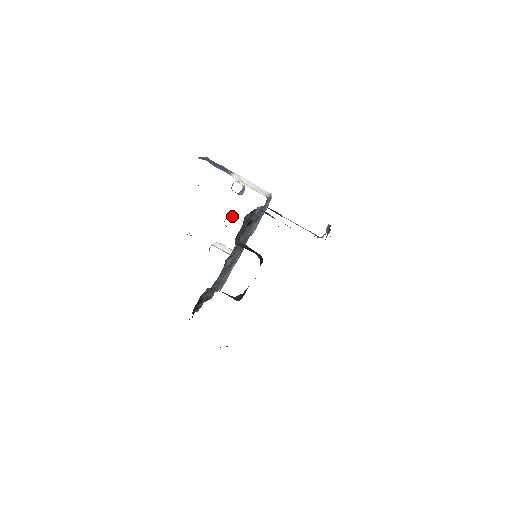
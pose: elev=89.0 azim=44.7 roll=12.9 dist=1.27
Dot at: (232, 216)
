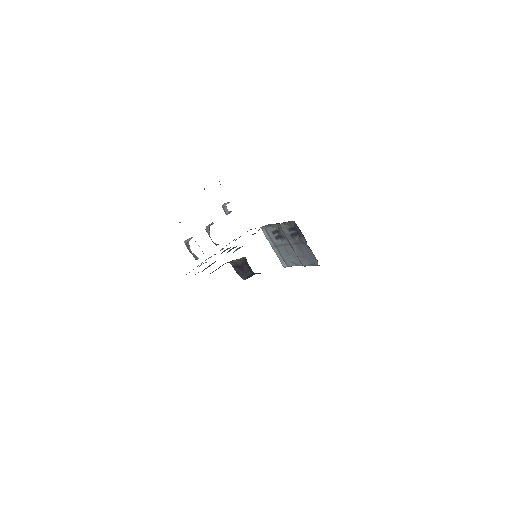
Dot at: occluded
